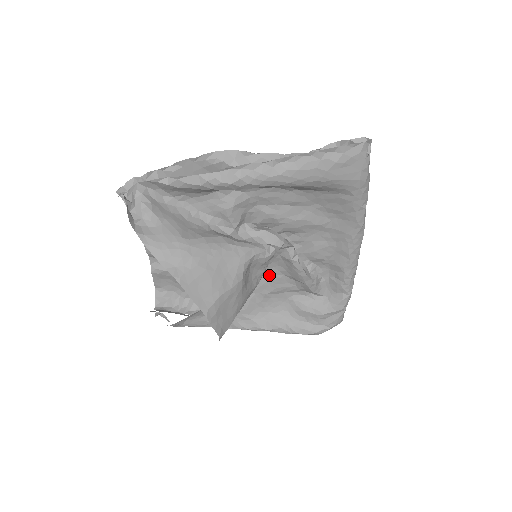
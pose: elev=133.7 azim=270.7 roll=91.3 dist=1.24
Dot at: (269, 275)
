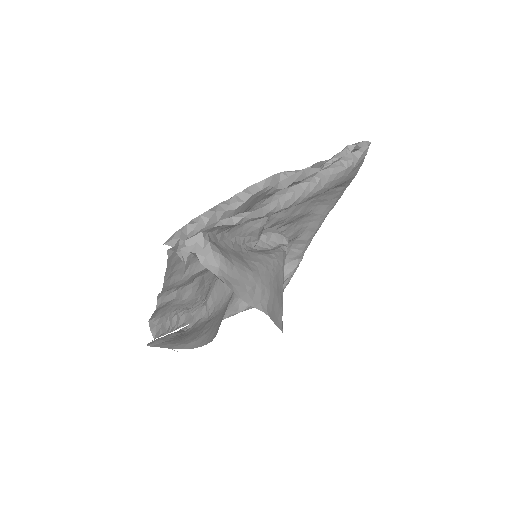
Dot at: occluded
